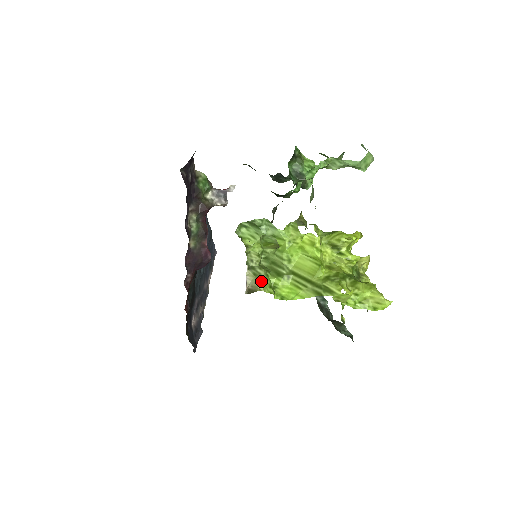
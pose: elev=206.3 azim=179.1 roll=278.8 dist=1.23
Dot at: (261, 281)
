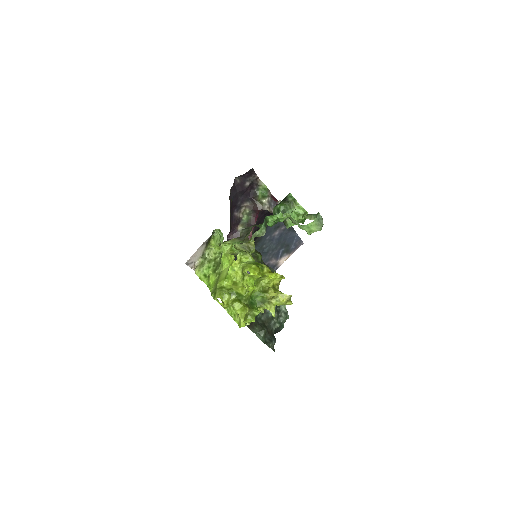
Dot at: (199, 268)
